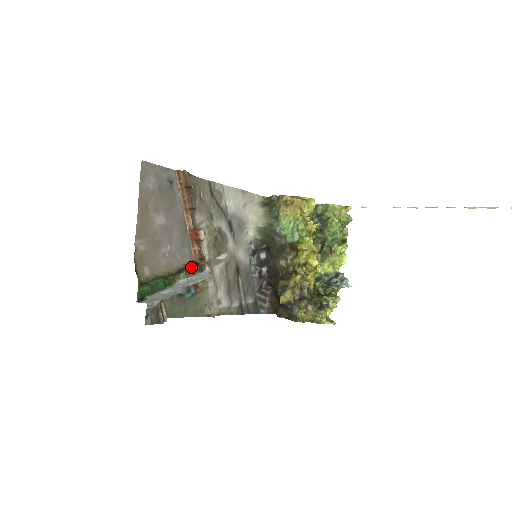
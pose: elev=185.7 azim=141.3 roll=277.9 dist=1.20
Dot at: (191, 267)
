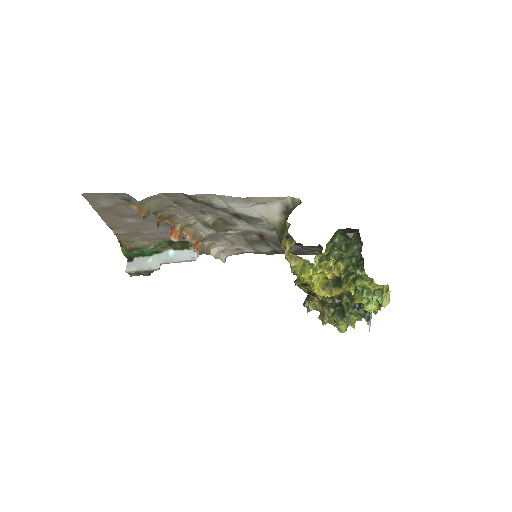
Dot at: (180, 244)
